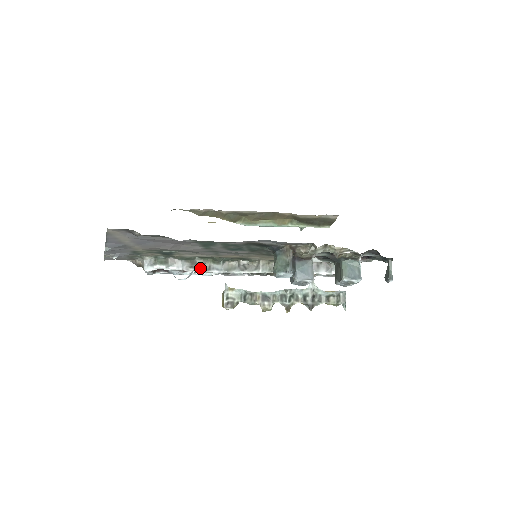
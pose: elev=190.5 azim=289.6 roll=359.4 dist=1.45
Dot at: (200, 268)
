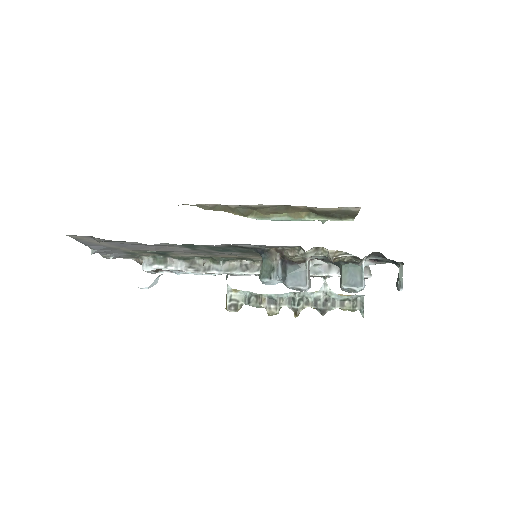
Dot at: (199, 268)
